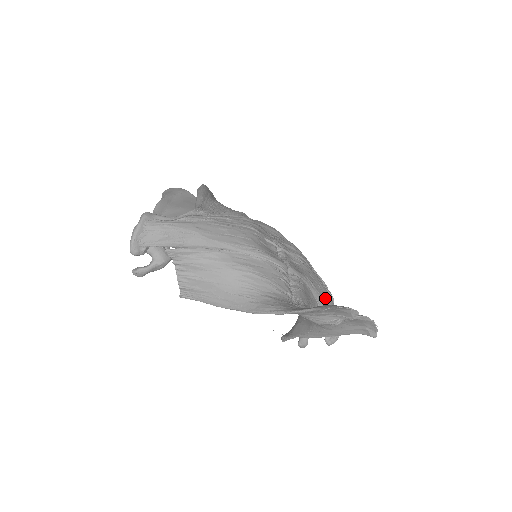
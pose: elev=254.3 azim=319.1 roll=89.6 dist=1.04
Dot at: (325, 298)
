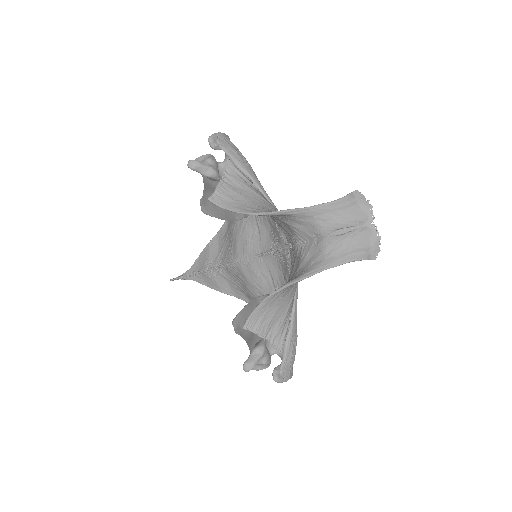
Dot at: occluded
